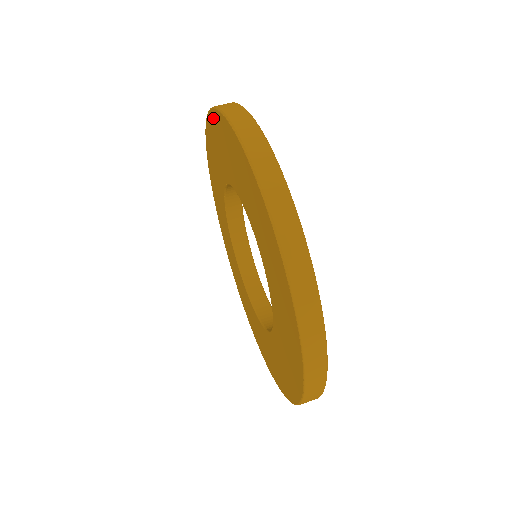
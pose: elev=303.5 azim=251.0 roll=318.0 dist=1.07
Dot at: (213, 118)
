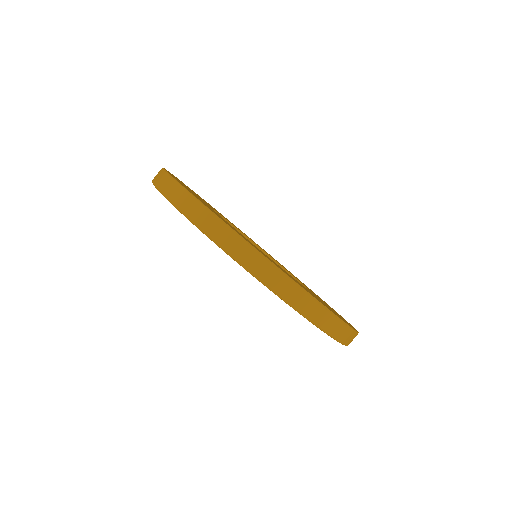
Dot at: occluded
